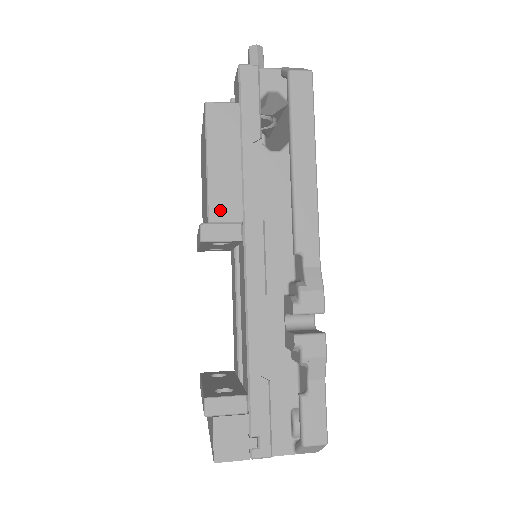
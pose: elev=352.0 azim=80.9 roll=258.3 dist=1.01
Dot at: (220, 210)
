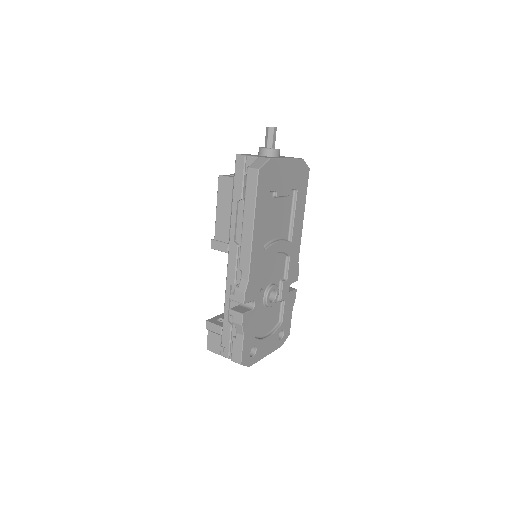
Dot at: (219, 235)
